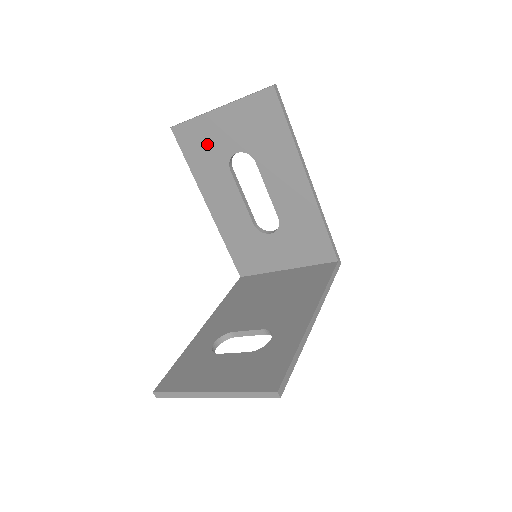
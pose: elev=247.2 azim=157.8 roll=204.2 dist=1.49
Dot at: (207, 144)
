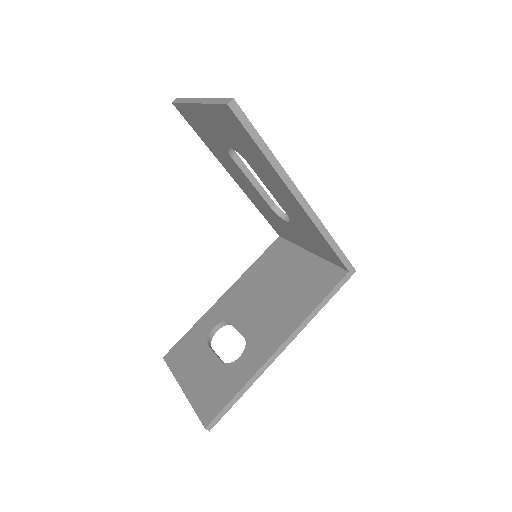
Dot at: (204, 129)
